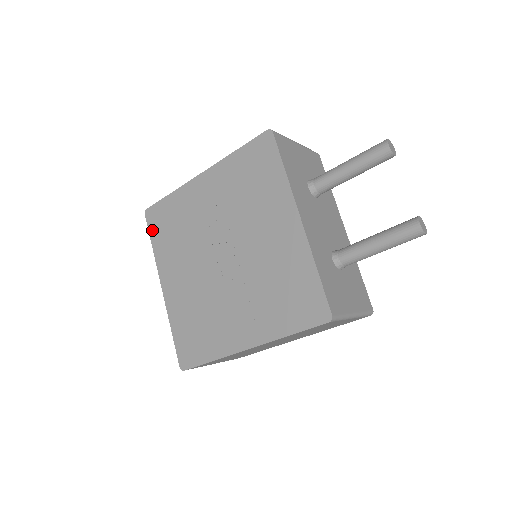
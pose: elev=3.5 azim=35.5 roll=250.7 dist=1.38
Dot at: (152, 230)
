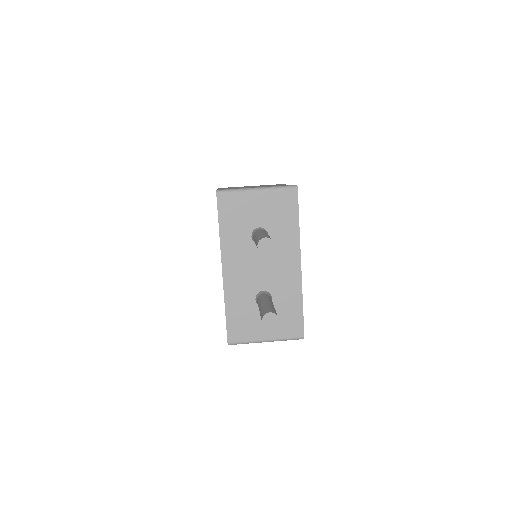
Dot at: occluded
